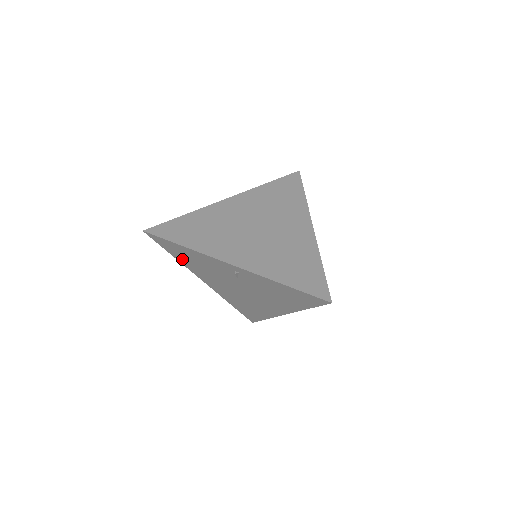
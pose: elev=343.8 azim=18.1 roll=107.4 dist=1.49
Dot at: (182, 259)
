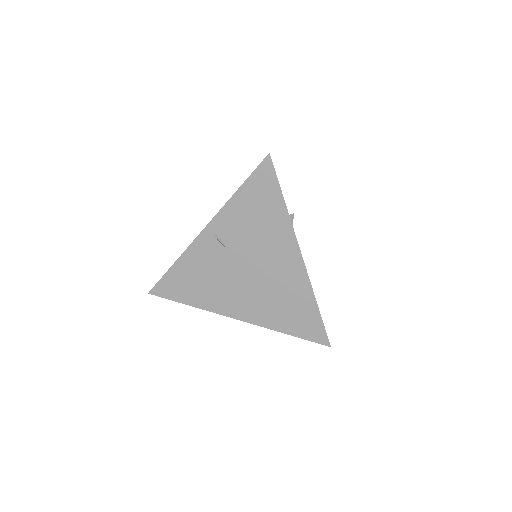
Dot at: (193, 297)
